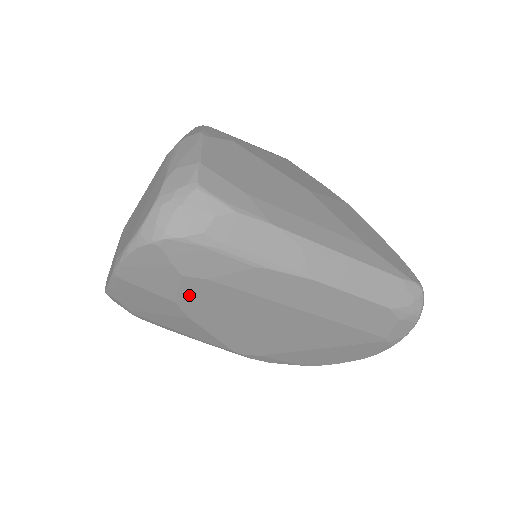
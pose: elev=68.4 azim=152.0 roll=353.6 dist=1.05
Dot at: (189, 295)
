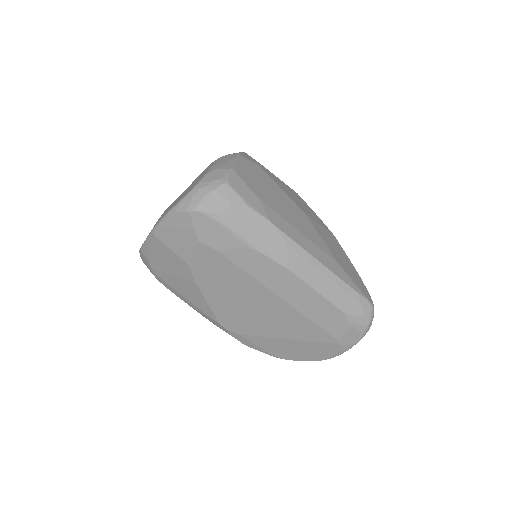
Dot at: (200, 260)
